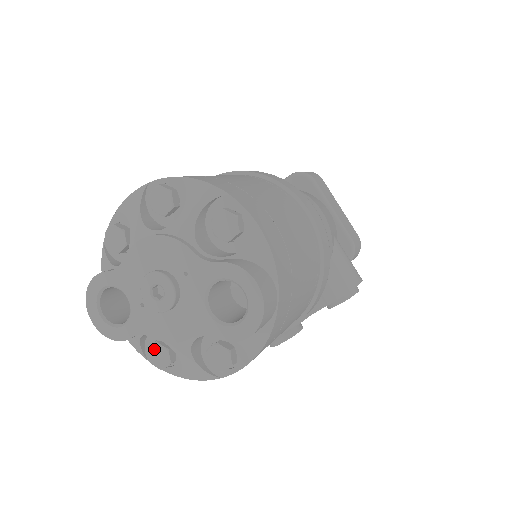
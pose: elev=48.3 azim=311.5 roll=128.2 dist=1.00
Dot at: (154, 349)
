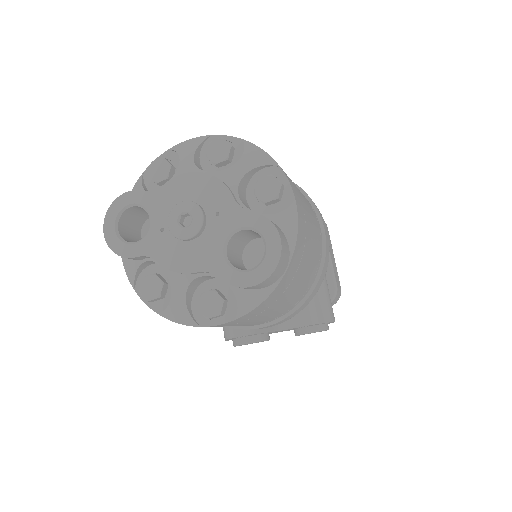
Dot at: (149, 279)
